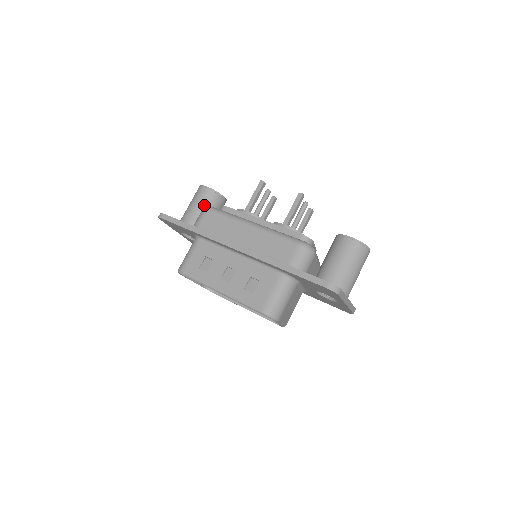
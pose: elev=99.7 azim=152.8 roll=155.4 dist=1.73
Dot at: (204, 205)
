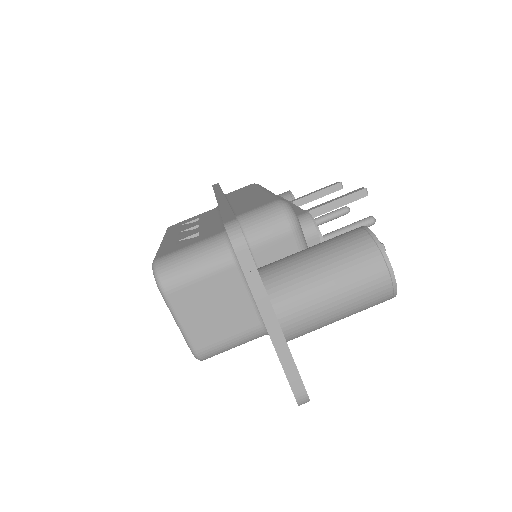
Dot at: occluded
